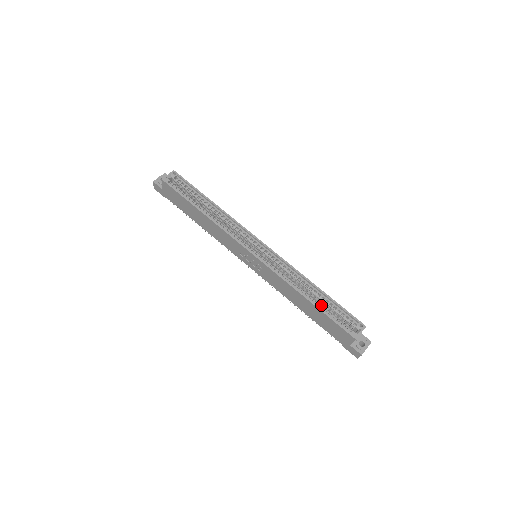
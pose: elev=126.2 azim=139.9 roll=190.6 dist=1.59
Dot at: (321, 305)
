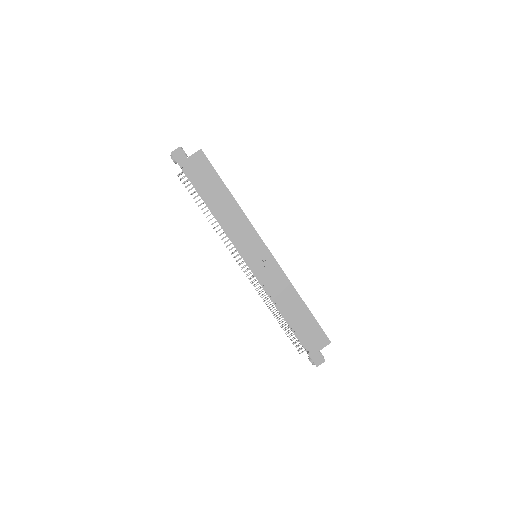
Dot at: occluded
